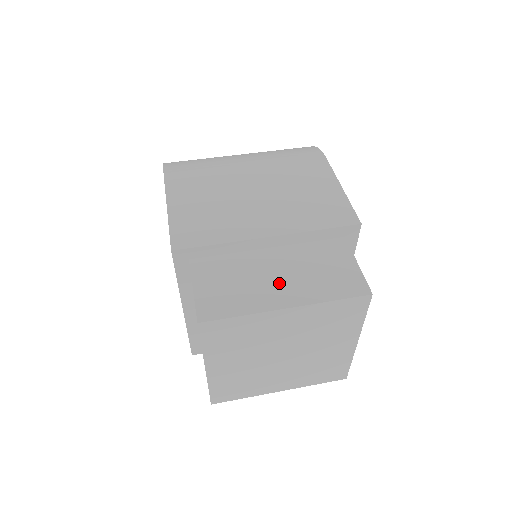
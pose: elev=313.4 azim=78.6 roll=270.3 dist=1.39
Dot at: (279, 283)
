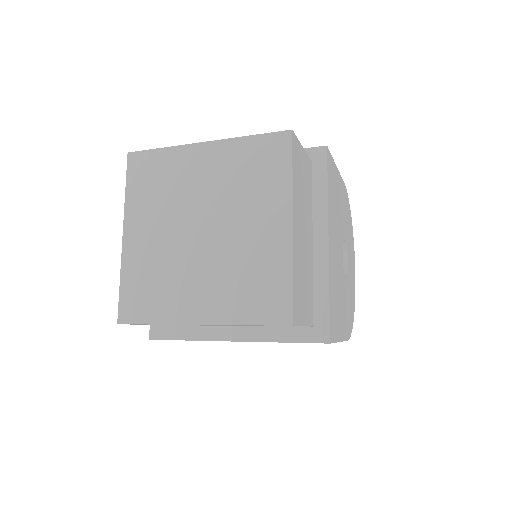
Dot at: occluded
